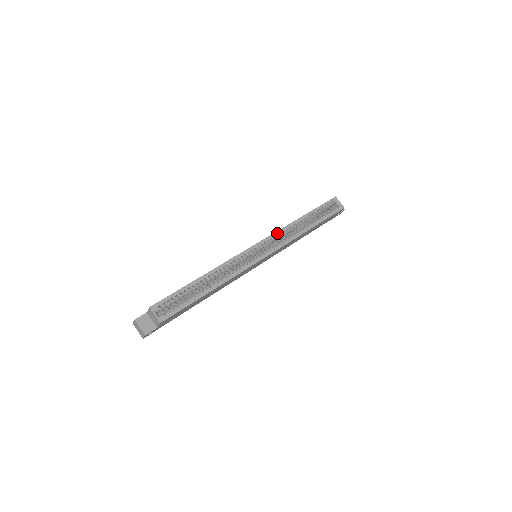
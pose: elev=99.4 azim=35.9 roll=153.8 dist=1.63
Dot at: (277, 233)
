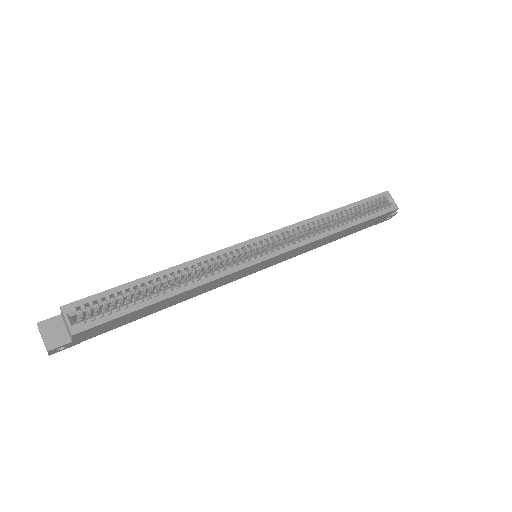
Dot at: (293, 227)
